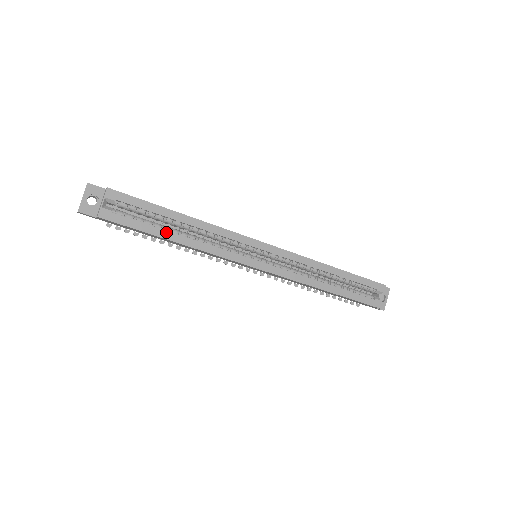
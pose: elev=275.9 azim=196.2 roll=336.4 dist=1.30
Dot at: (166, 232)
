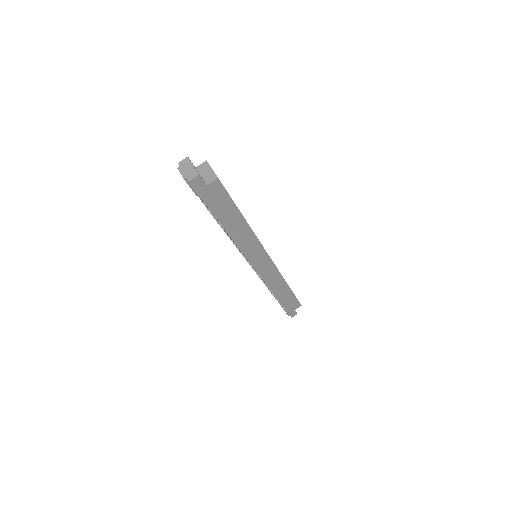
Dot at: occluded
